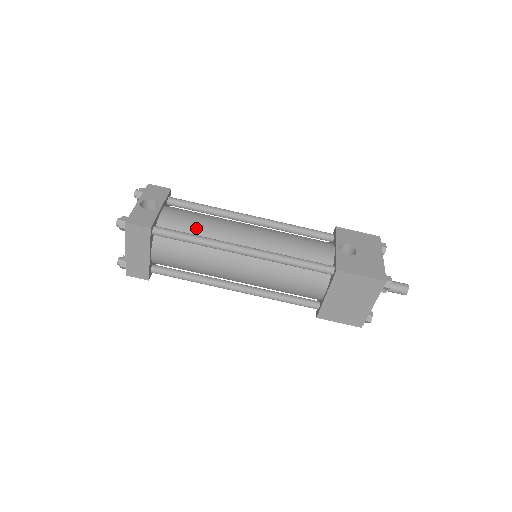
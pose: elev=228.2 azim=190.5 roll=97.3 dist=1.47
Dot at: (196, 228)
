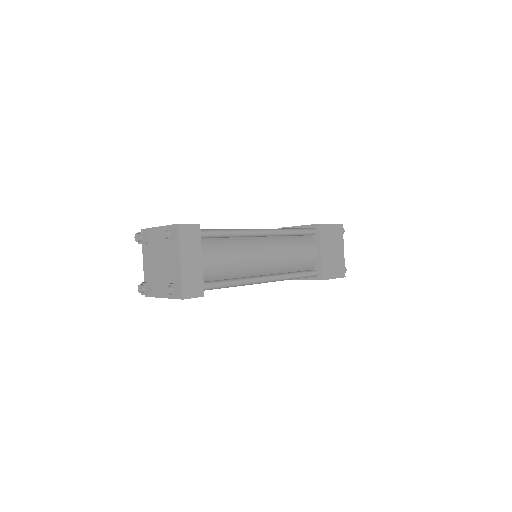
Dot at: occluded
